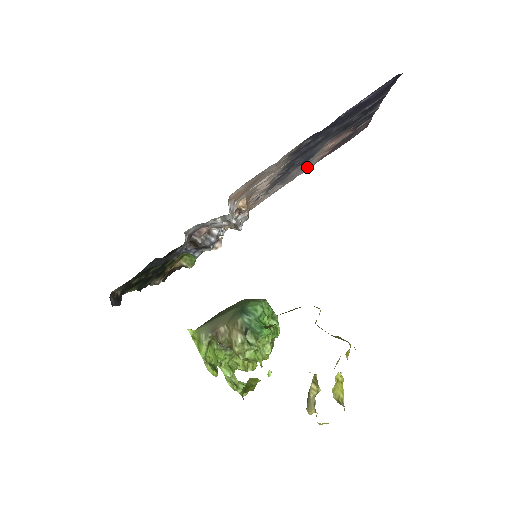
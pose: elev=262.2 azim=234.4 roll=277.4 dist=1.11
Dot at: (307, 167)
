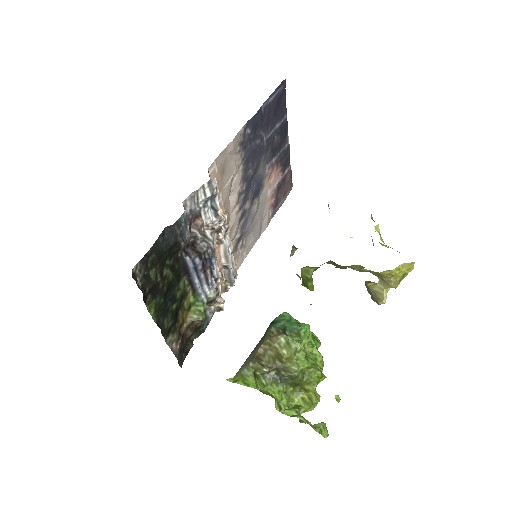
Dot at: (264, 220)
